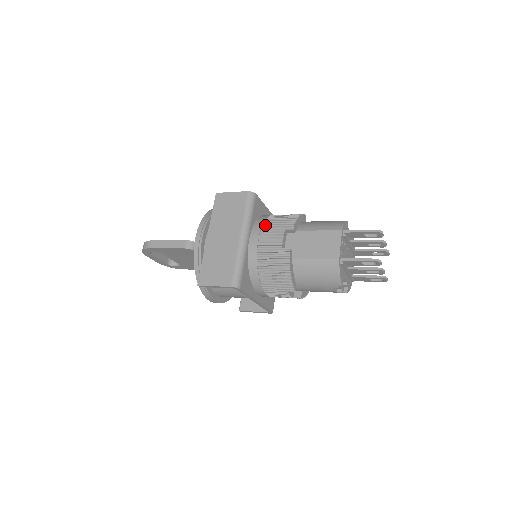
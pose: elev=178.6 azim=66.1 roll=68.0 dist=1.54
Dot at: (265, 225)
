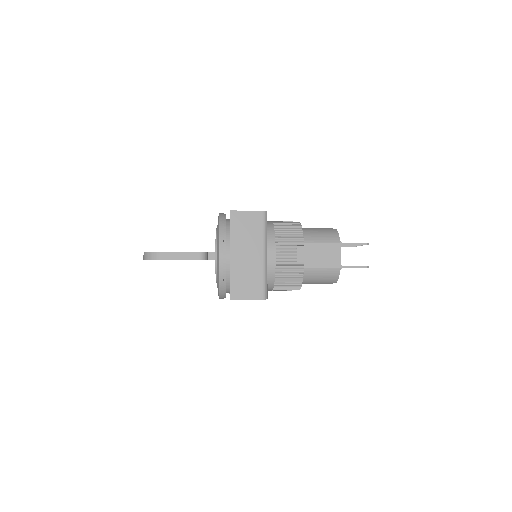
Dot at: (278, 240)
